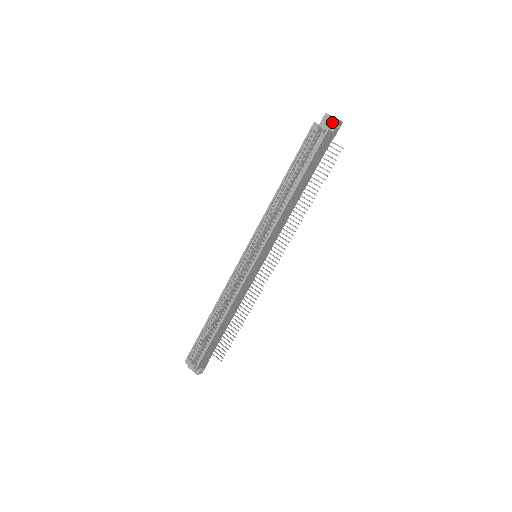
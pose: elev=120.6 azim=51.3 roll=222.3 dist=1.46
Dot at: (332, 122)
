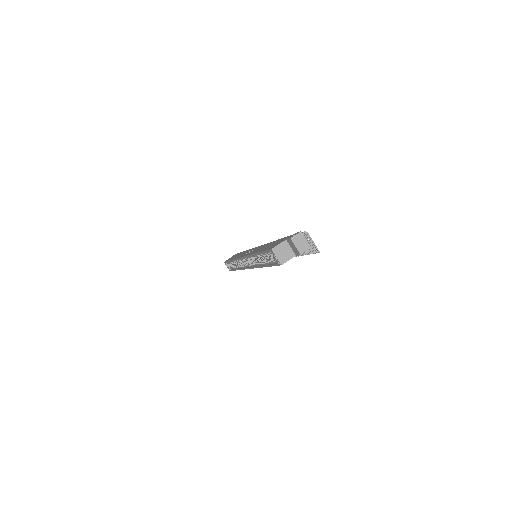
Dot at: (295, 249)
